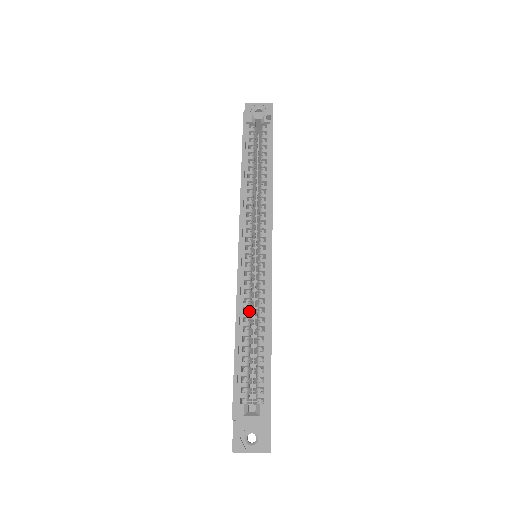
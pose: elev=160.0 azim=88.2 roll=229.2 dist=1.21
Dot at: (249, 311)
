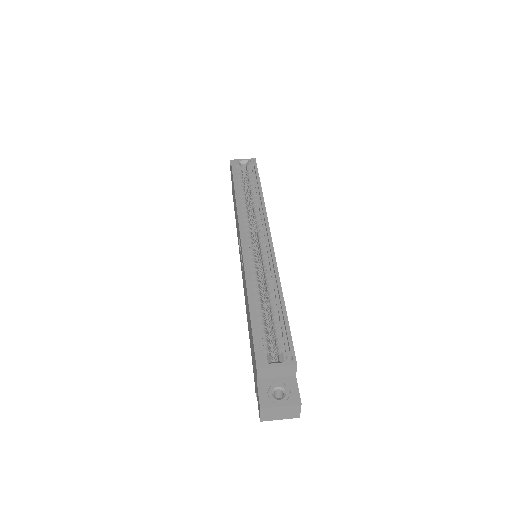
Dot at: (258, 285)
